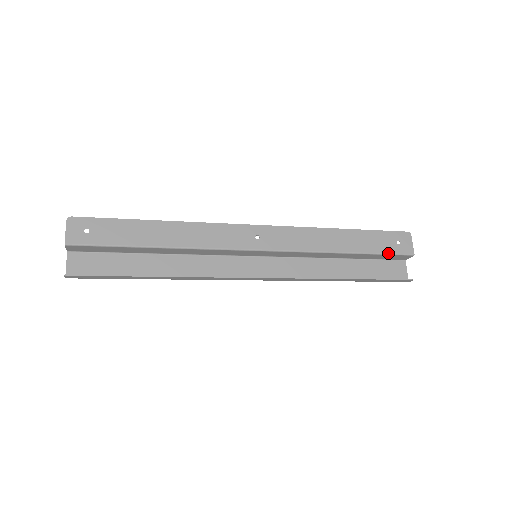
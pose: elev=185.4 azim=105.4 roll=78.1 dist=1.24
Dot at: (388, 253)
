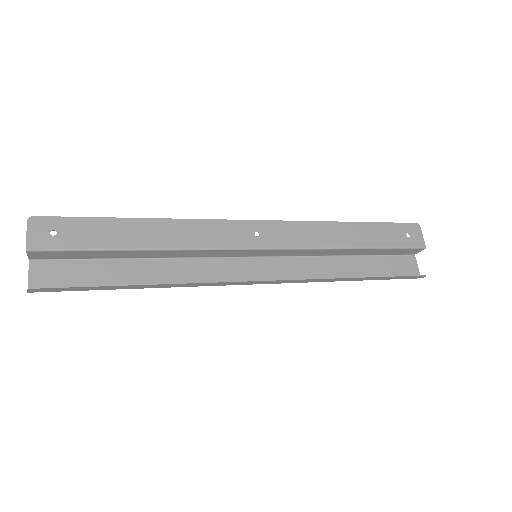
Dot at: (399, 247)
